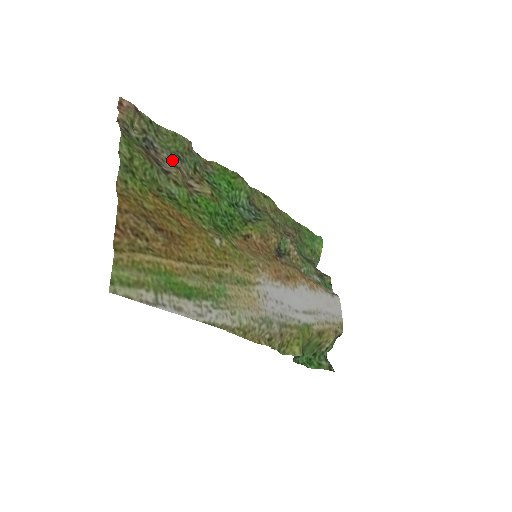
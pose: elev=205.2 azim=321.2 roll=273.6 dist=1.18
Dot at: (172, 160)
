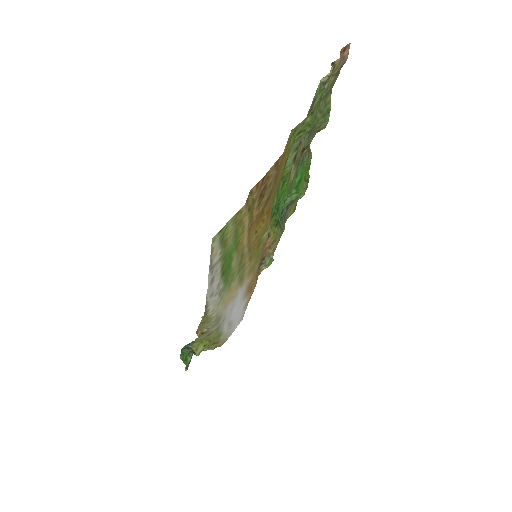
Dot at: occluded
